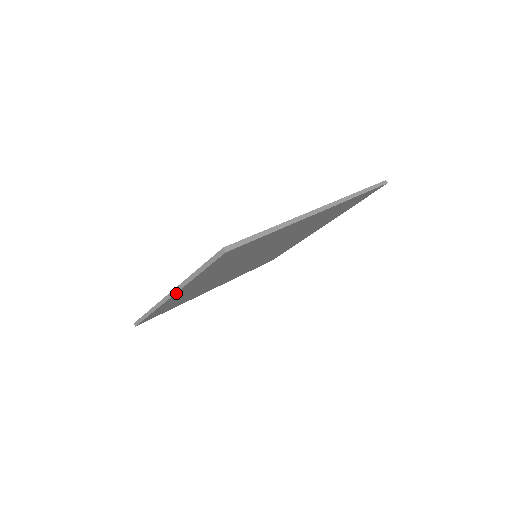
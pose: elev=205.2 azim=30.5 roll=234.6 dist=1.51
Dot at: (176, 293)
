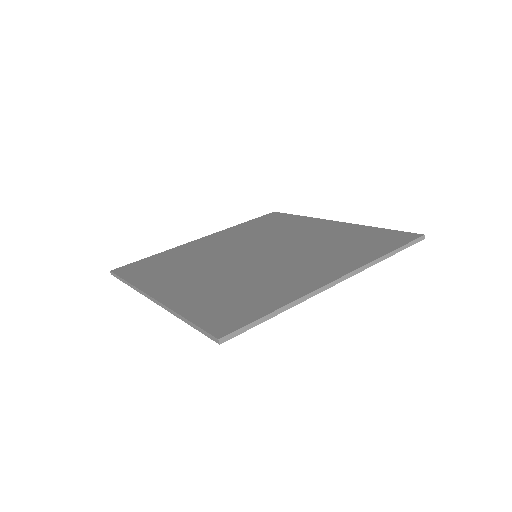
Dot at: occluded
